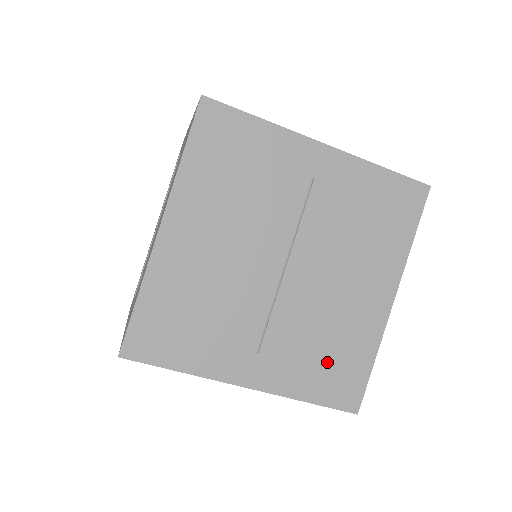
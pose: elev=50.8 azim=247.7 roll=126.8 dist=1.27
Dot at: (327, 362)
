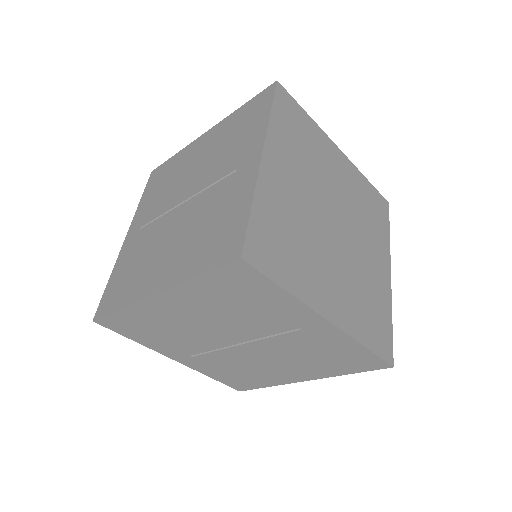
Dot at: (236, 375)
